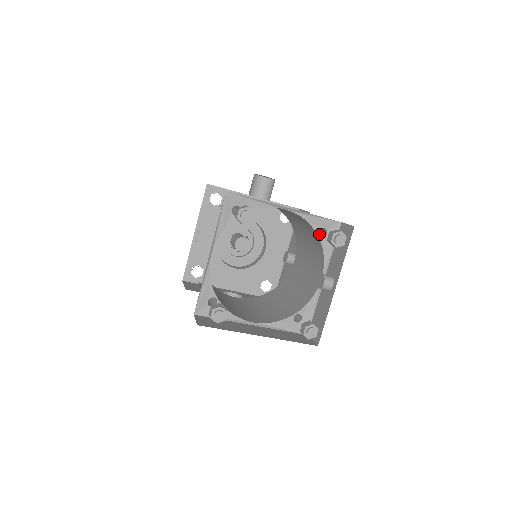
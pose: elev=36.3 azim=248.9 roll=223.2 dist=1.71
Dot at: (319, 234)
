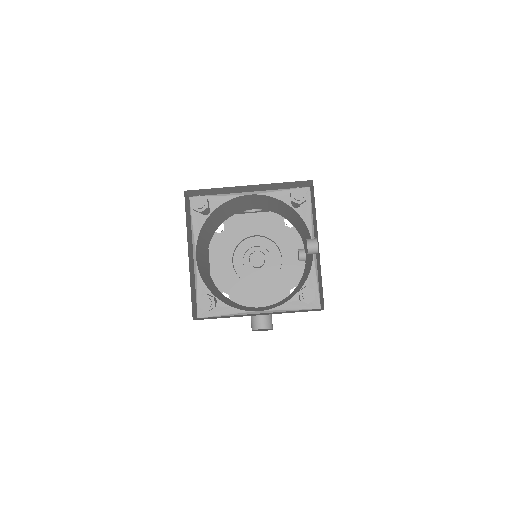
Dot at: occluded
